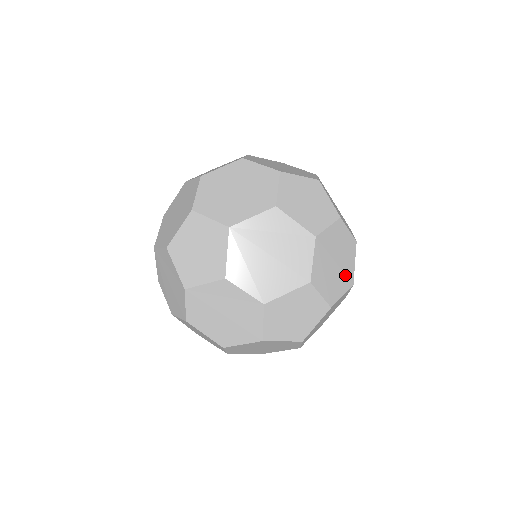
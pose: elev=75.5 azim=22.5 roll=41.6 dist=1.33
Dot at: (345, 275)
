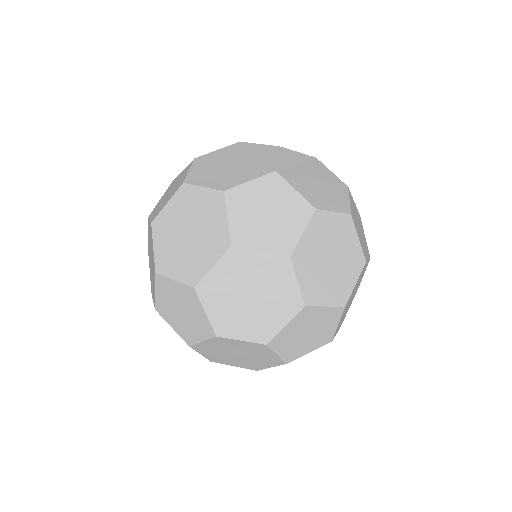
Dot at: (350, 261)
